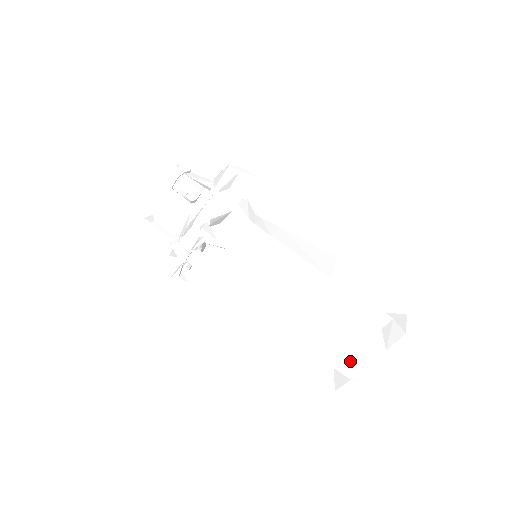
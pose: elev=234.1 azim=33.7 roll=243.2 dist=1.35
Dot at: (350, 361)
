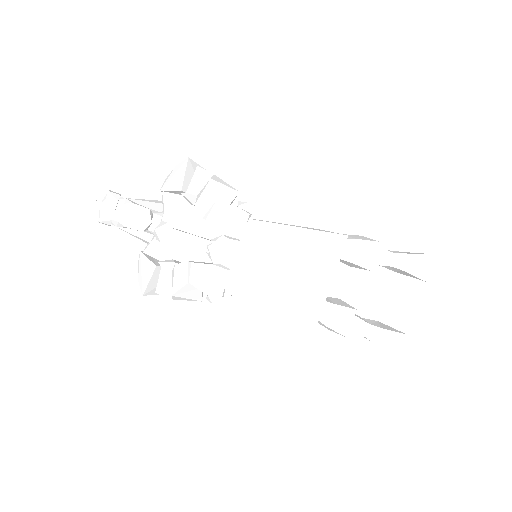
Dot at: (383, 326)
